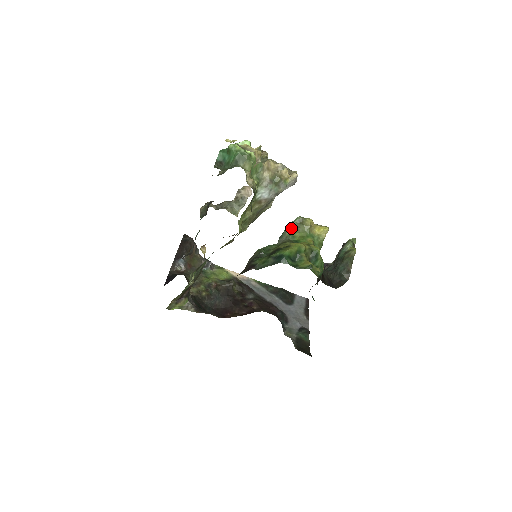
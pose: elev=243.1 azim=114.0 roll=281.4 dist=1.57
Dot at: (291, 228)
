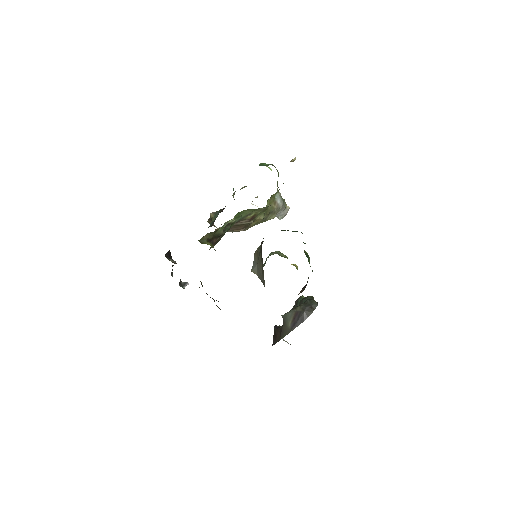
Dot at: (276, 253)
